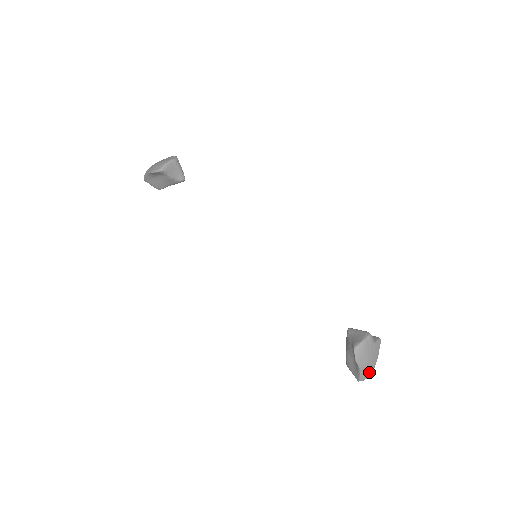
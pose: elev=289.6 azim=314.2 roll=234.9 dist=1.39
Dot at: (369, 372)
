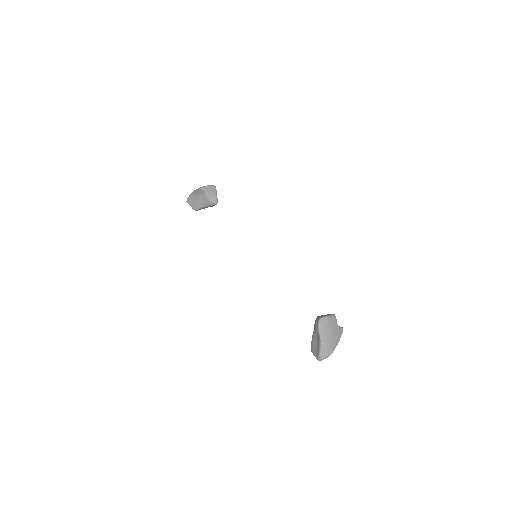
Dot at: (329, 350)
